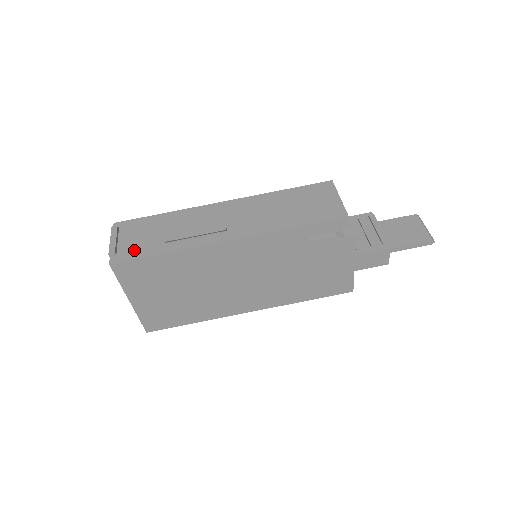
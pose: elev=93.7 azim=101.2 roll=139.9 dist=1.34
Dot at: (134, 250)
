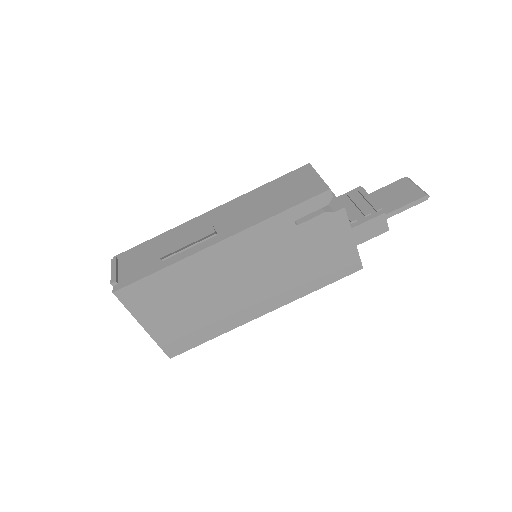
Dot at: (134, 274)
